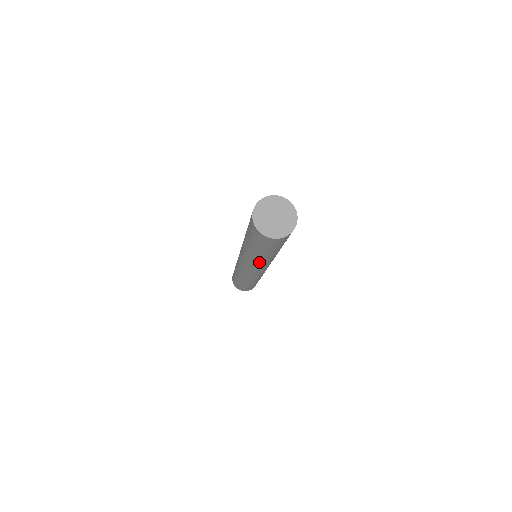
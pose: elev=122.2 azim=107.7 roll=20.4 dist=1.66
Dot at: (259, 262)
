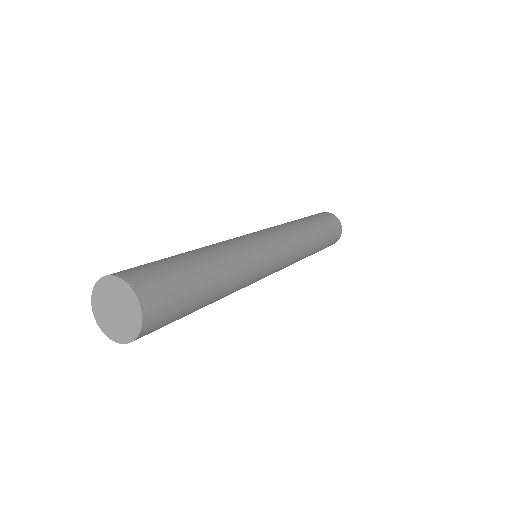
Dot at: occluded
